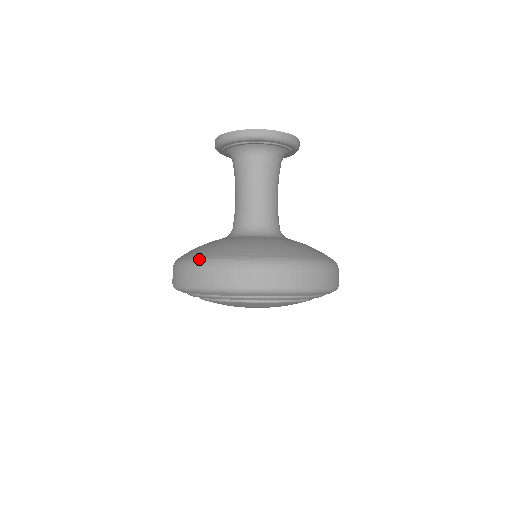
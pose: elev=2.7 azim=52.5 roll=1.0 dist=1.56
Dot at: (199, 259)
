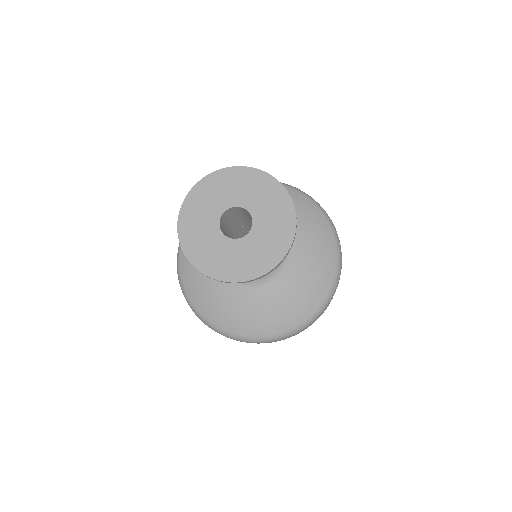
Dot at: (178, 258)
